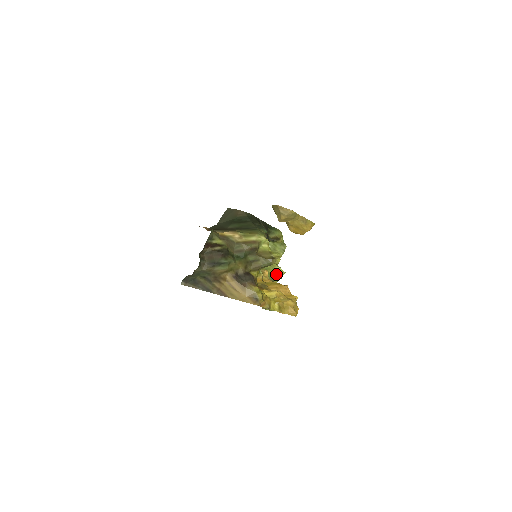
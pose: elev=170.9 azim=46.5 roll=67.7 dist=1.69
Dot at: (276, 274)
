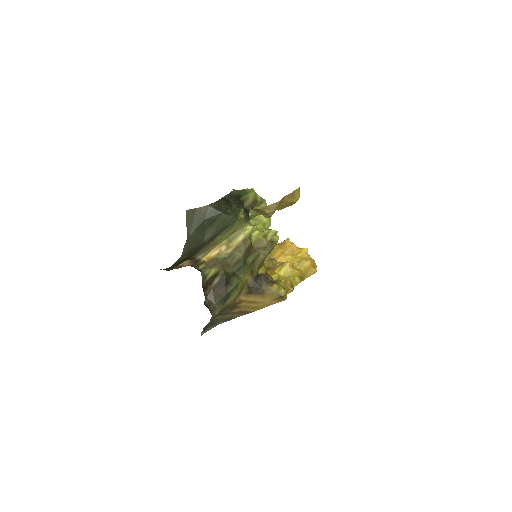
Dot at: (265, 224)
